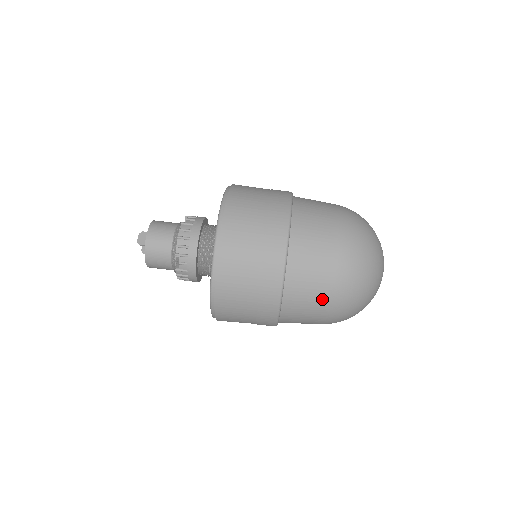
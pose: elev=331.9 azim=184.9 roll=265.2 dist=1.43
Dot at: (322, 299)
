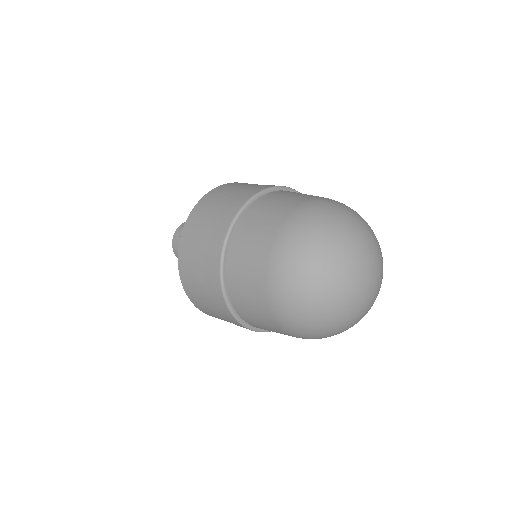
Dot at: (266, 316)
